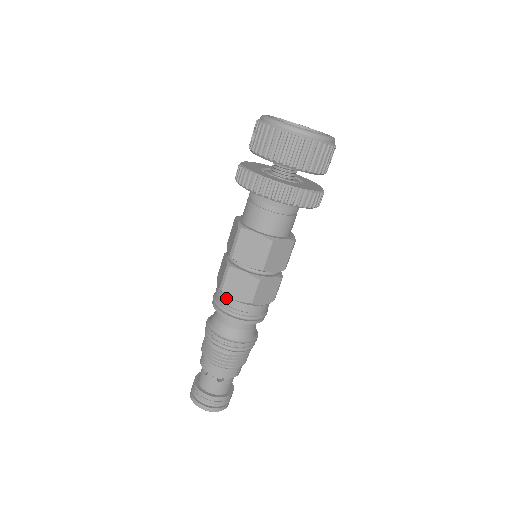
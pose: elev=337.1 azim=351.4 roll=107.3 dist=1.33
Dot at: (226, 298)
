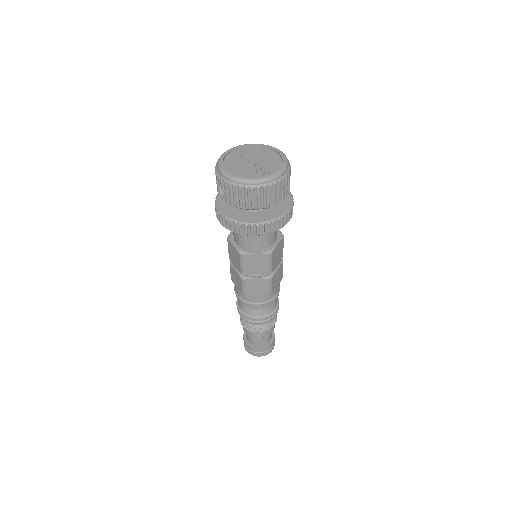
Dot at: (250, 297)
